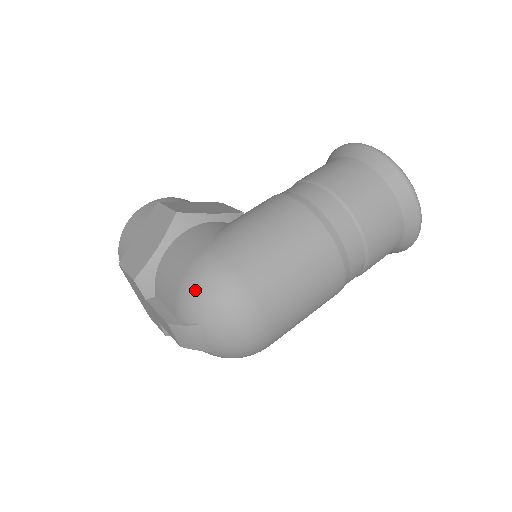
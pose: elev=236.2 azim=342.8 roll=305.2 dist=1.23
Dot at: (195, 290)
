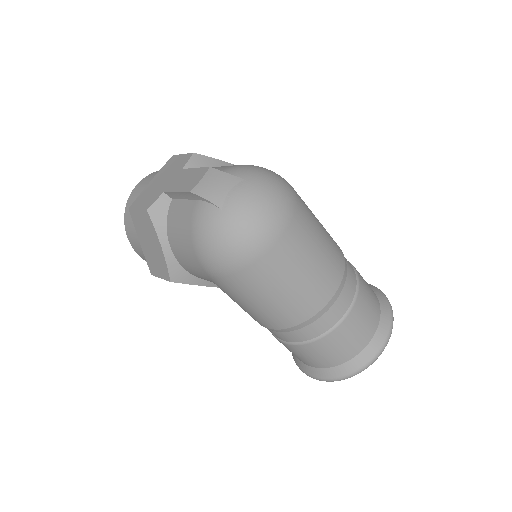
Dot at: (261, 168)
